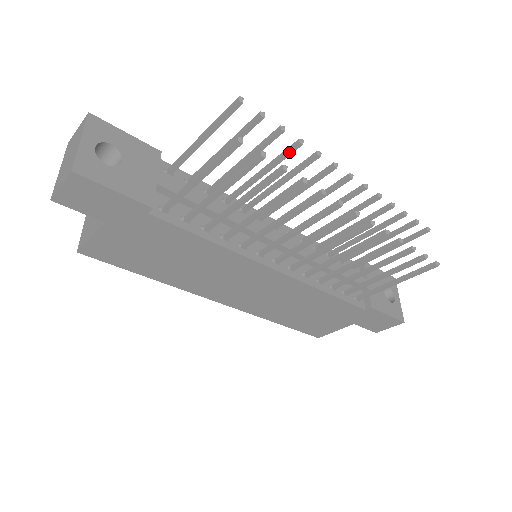
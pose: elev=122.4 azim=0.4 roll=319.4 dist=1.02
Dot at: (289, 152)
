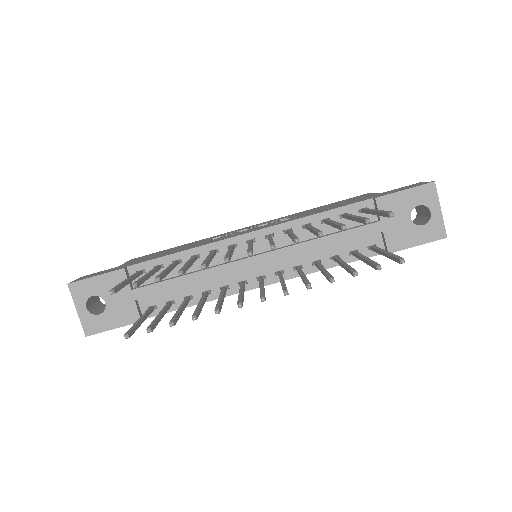
Dot at: occluded
